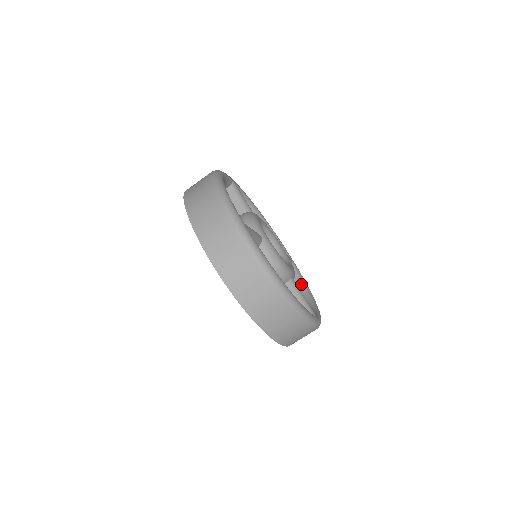
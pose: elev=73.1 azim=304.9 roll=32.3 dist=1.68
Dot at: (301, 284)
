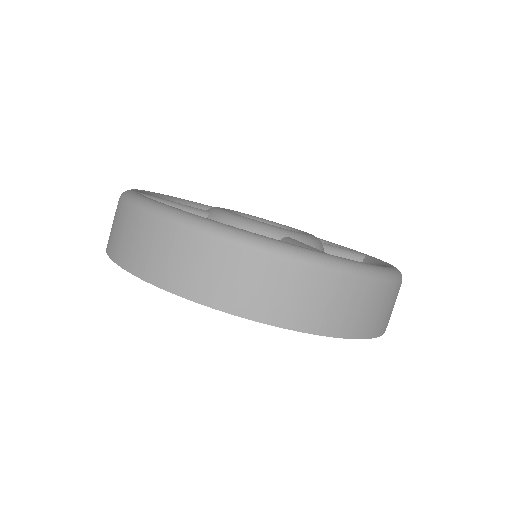
Dot at: occluded
